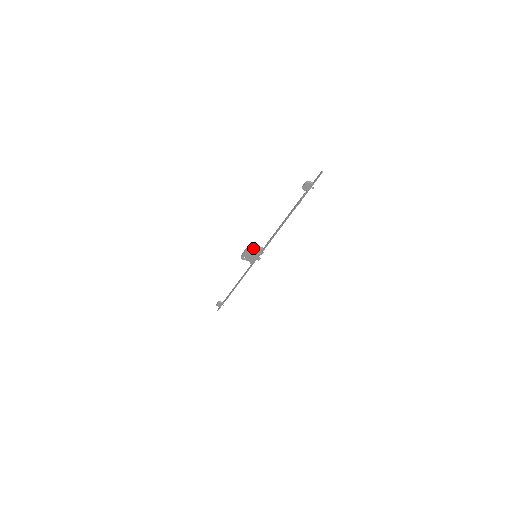
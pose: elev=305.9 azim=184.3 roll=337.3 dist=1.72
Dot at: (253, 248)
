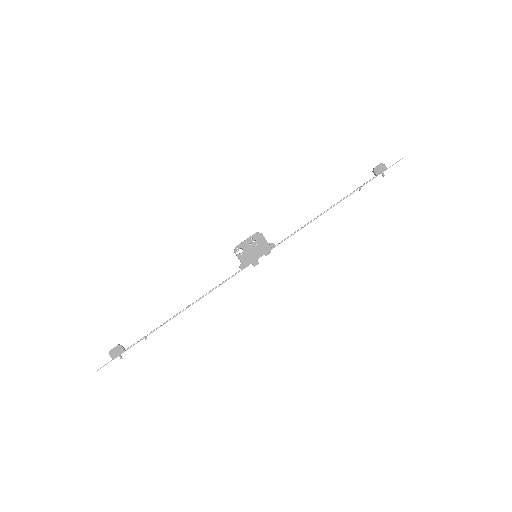
Dot at: (263, 237)
